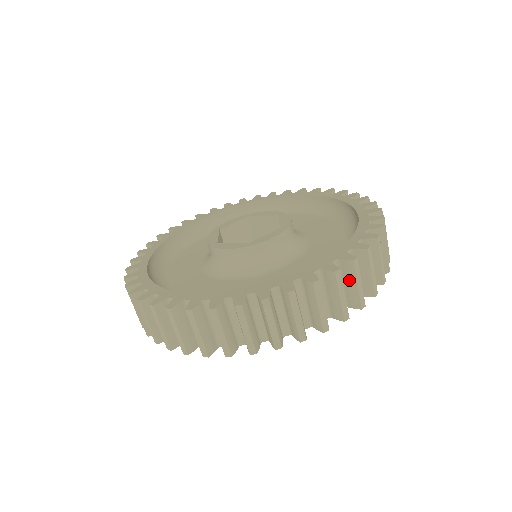
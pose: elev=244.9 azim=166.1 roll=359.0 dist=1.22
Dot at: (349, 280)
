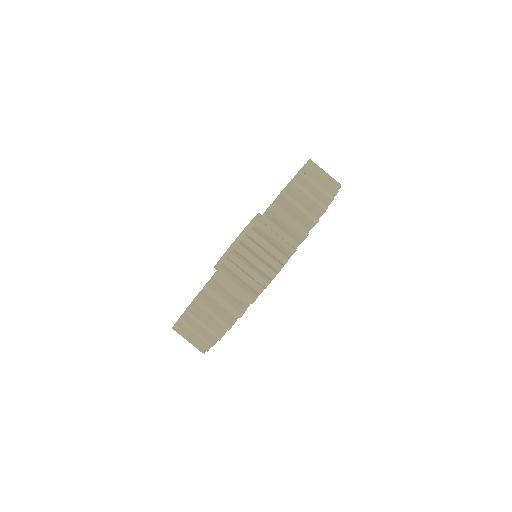
Dot at: (230, 285)
